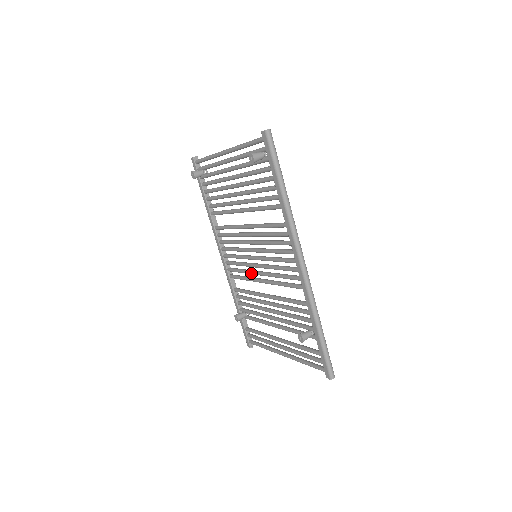
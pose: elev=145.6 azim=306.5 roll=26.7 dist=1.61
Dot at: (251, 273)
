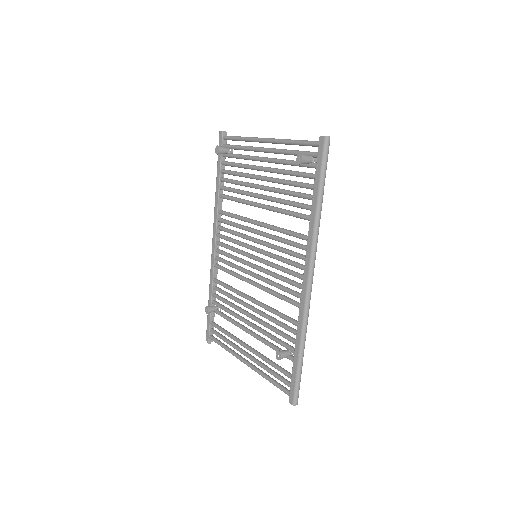
Dot at: (243, 271)
